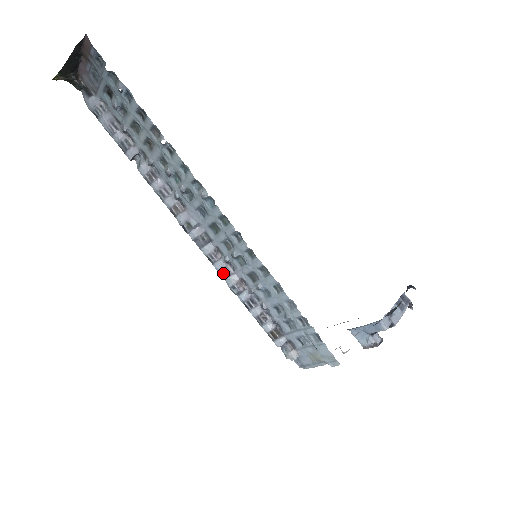
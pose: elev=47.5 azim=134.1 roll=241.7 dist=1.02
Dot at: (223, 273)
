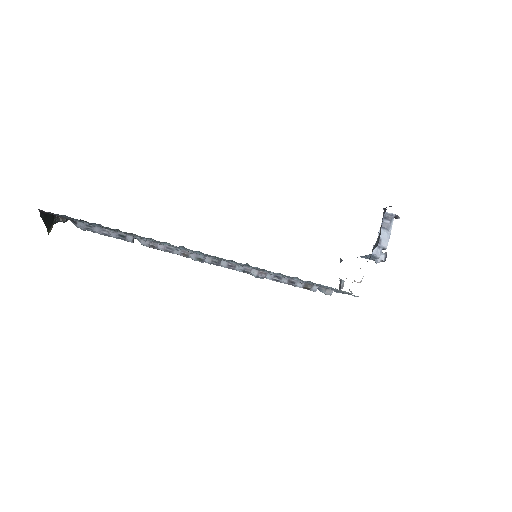
Dot at: (245, 272)
